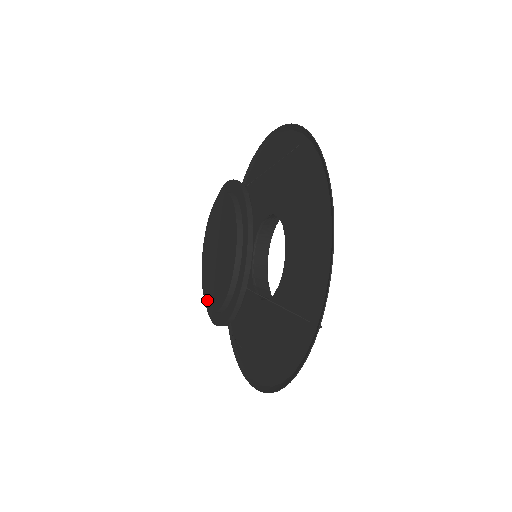
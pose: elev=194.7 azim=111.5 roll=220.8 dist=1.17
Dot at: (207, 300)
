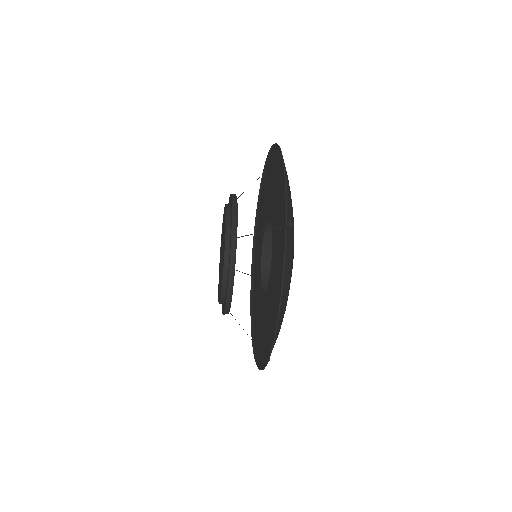
Dot at: (219, 297)
